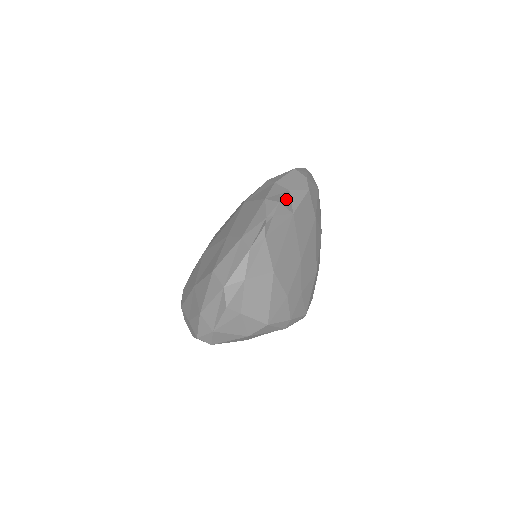
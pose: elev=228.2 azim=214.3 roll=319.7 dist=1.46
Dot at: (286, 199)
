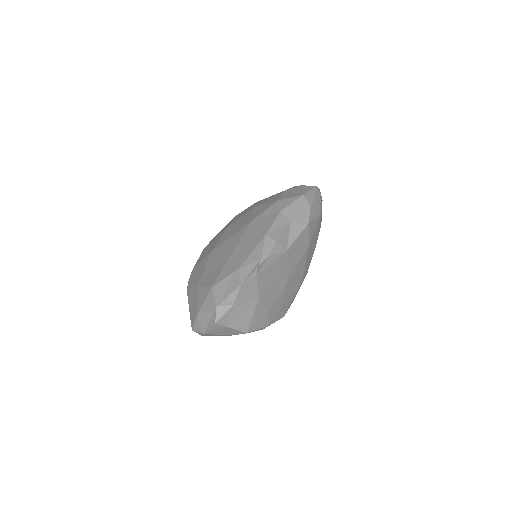
Dot at: (284, 235)
